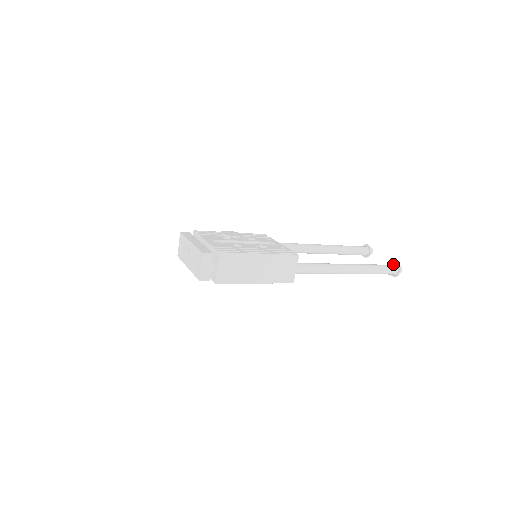
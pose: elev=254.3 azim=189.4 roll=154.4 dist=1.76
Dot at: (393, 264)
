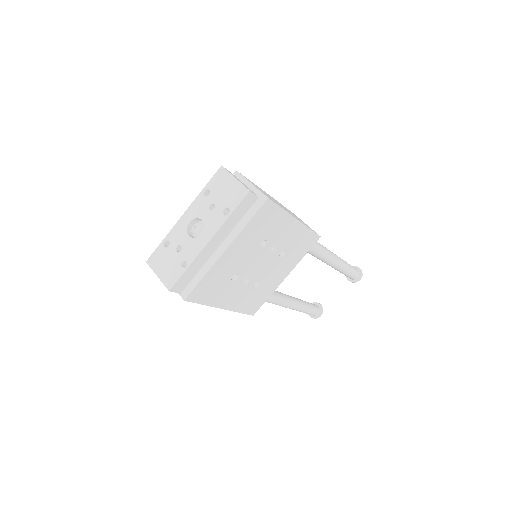
Dot at: occluded
